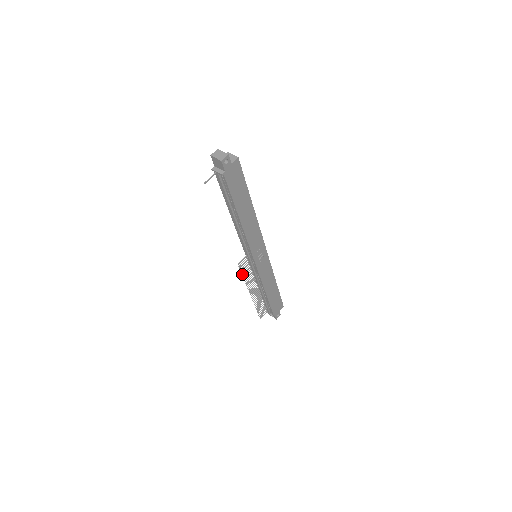
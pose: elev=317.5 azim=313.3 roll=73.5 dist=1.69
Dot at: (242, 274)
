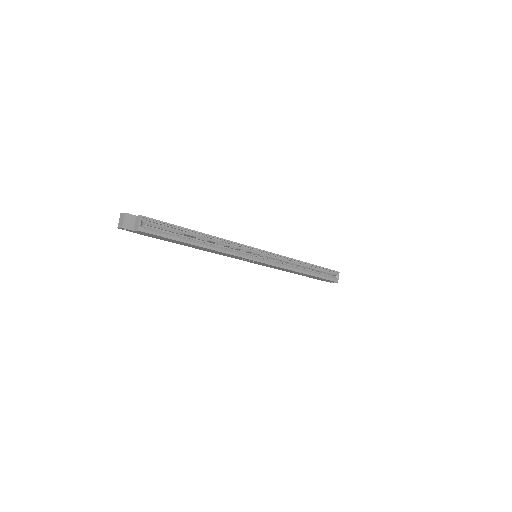
Dot at: occluded
